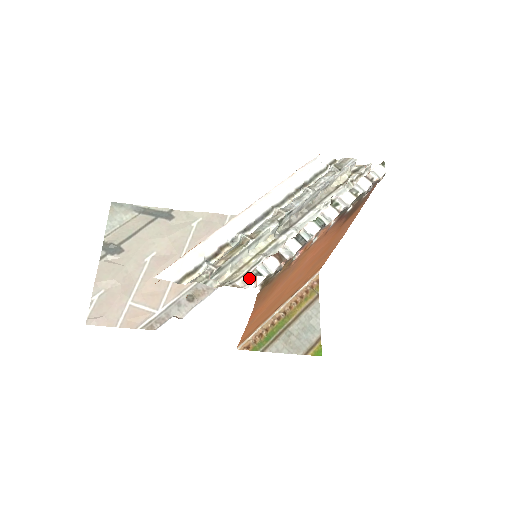
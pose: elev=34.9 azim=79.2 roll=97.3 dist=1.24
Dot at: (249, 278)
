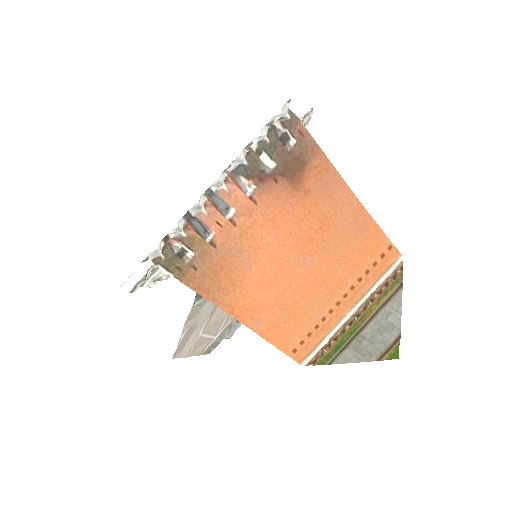
Dot at: occluded
